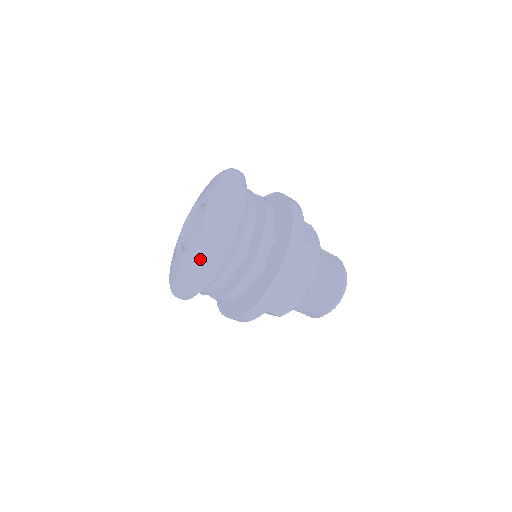
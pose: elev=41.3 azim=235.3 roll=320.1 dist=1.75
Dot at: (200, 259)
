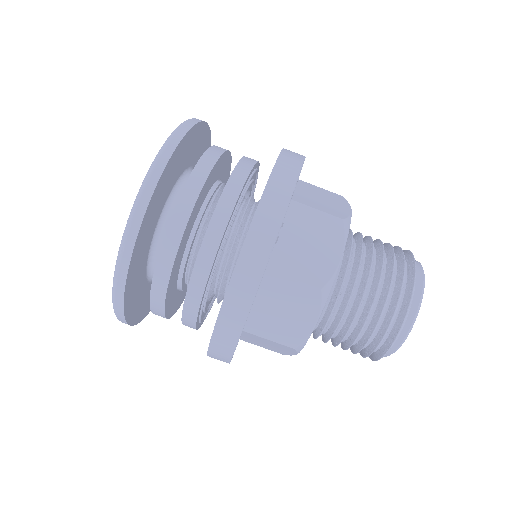
Dot at: occluded
